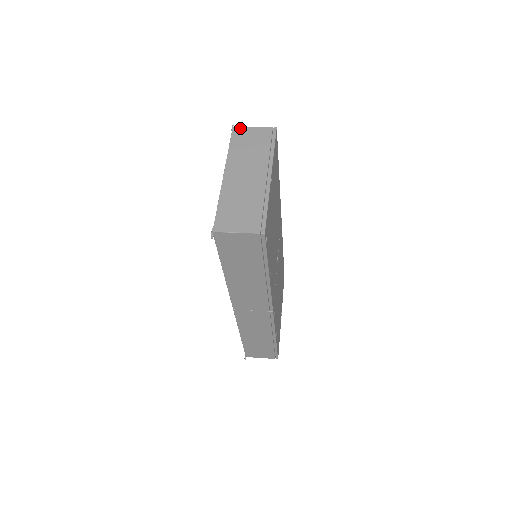
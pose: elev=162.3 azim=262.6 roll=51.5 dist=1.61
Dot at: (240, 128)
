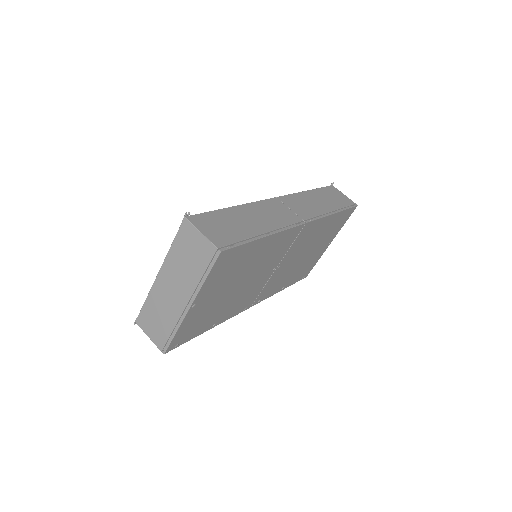
Dot at: (189, 225)
